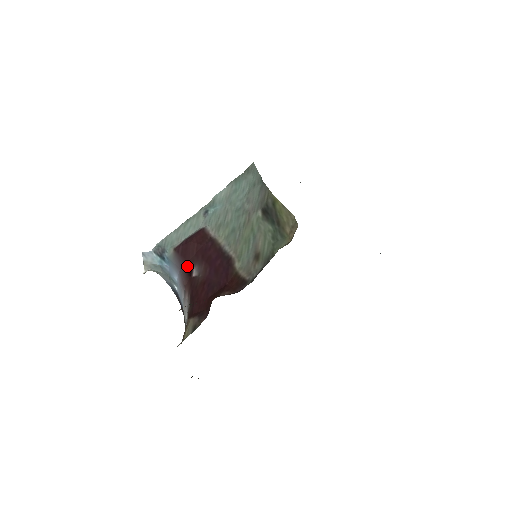
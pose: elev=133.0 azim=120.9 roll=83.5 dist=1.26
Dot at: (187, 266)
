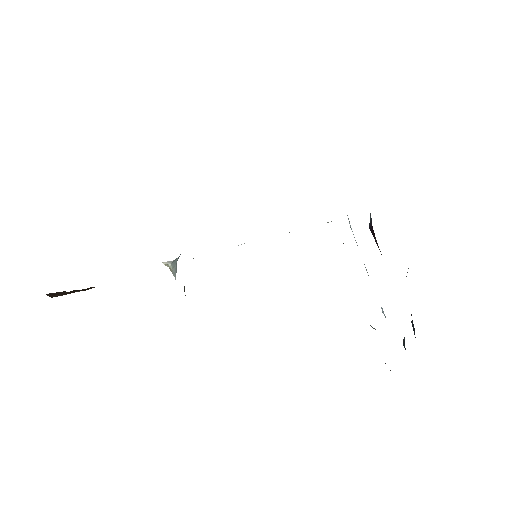
Dot at: occluded
